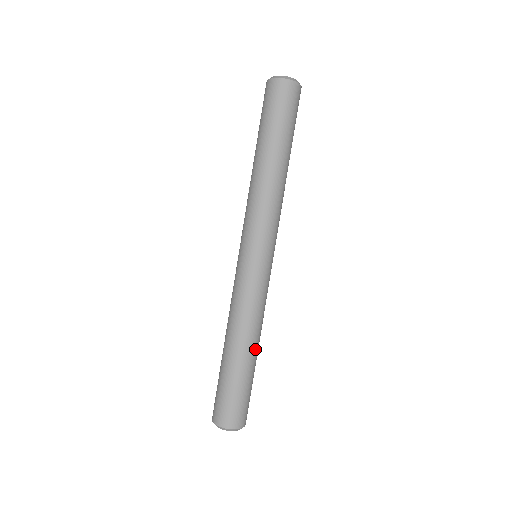
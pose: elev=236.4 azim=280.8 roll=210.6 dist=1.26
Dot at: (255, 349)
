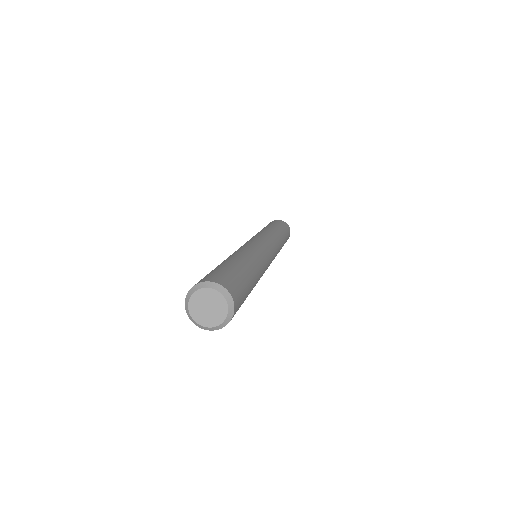
Dot at: (254, 270)
